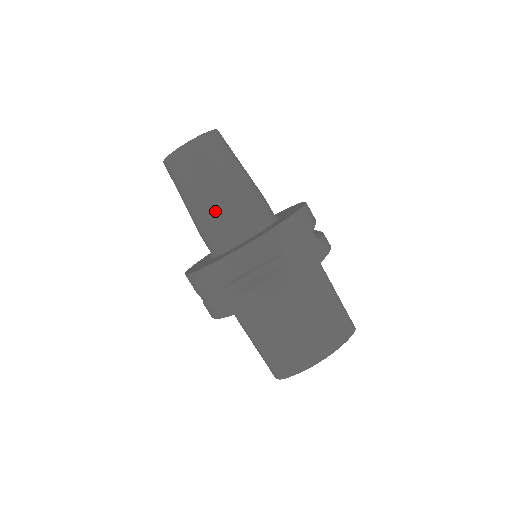
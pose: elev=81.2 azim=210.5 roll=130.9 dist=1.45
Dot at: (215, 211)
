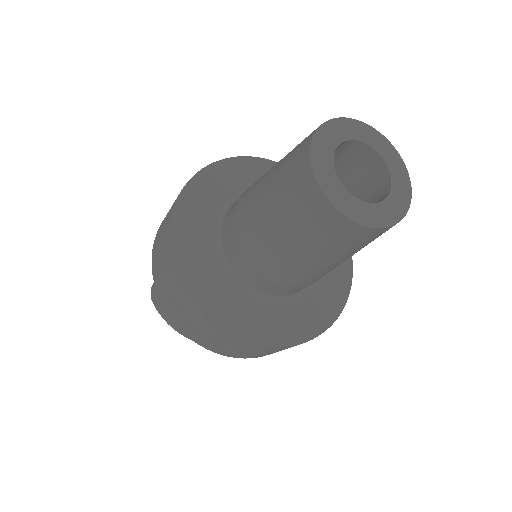
Dot at: (257, 251)
